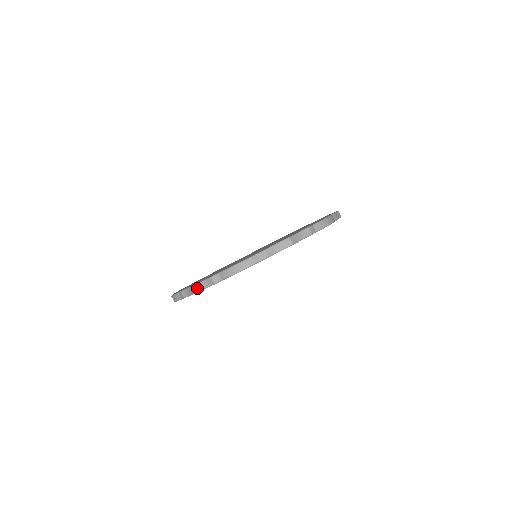
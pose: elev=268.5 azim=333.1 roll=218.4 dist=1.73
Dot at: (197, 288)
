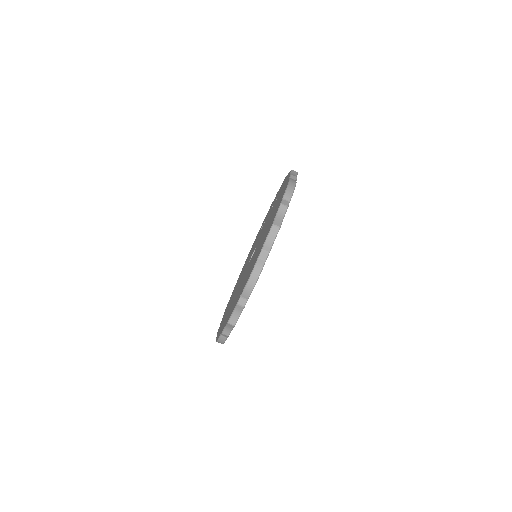
Dot at: occluded
